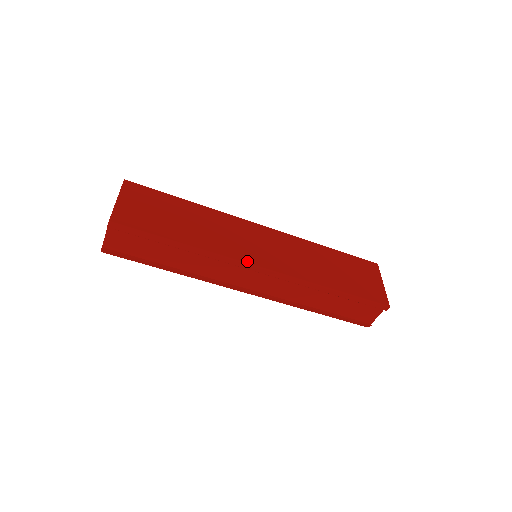
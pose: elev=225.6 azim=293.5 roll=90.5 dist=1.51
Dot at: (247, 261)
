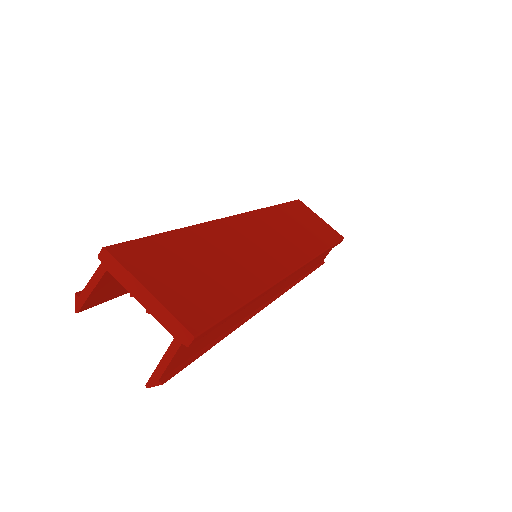
Dot at: (288, 271)
